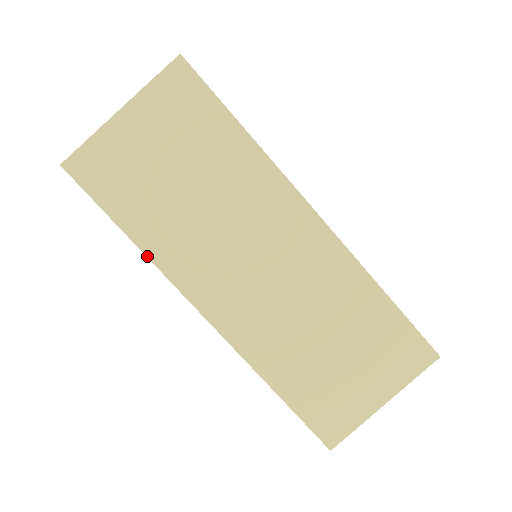
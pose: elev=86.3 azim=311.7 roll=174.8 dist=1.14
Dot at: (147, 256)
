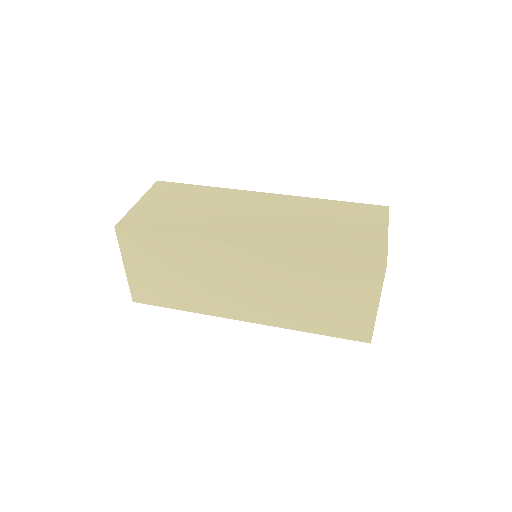
Dot at: (187, 237)
